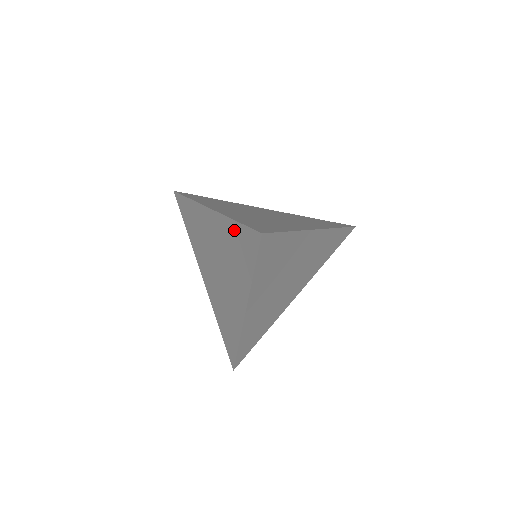
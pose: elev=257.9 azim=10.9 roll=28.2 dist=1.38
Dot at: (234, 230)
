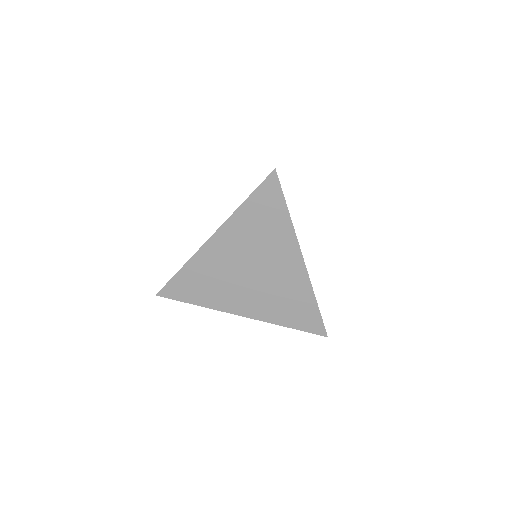
Dot at: occluded
